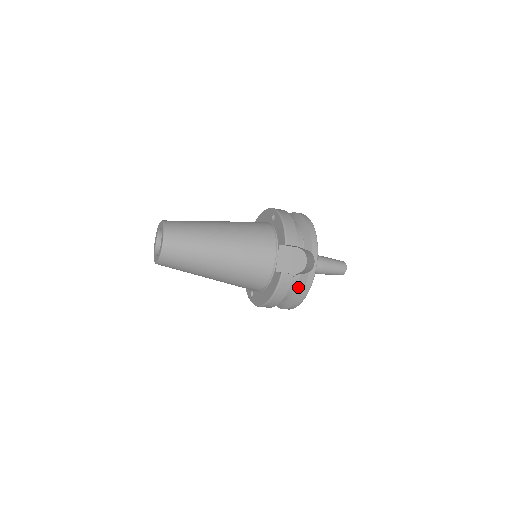
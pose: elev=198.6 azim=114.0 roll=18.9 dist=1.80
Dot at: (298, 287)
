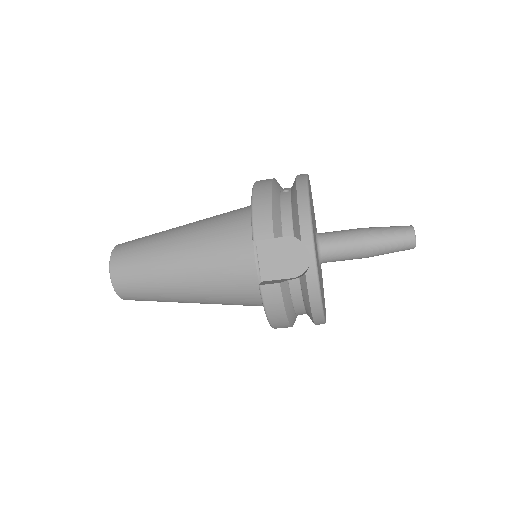
Dot at: (304, 297)
